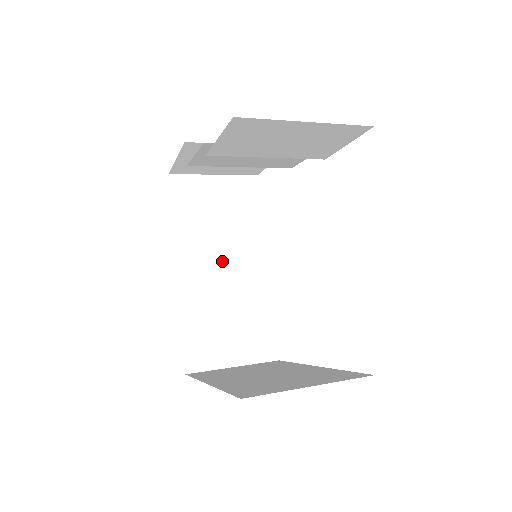
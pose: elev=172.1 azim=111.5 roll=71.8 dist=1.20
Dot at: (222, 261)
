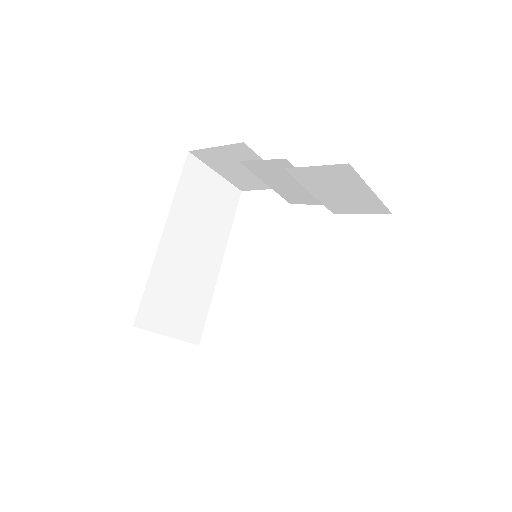
Dot at: (195, 244)
